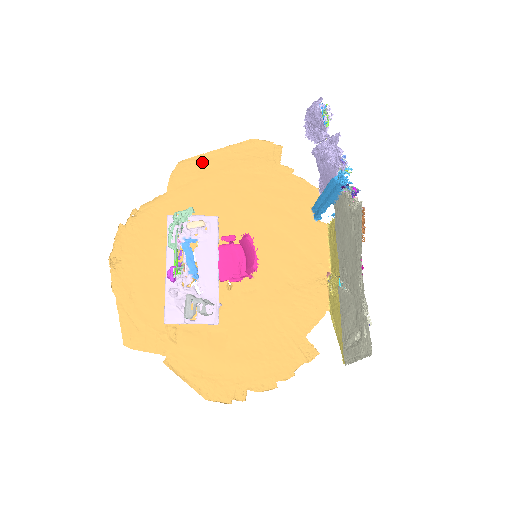
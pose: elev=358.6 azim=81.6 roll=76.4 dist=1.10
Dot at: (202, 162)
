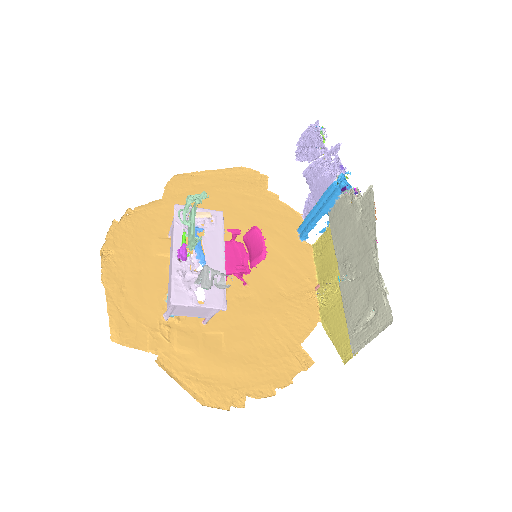
Dot at: (196, 178)
